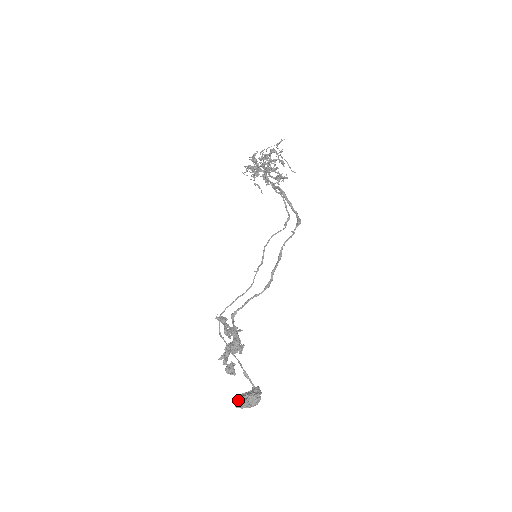
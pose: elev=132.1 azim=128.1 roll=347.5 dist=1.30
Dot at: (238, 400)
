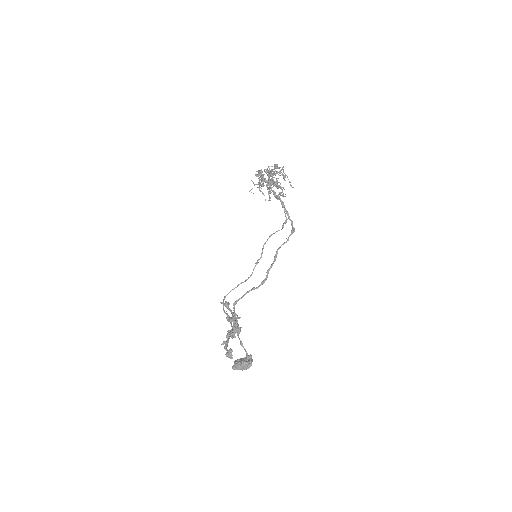
Dot at: (235, 364)
